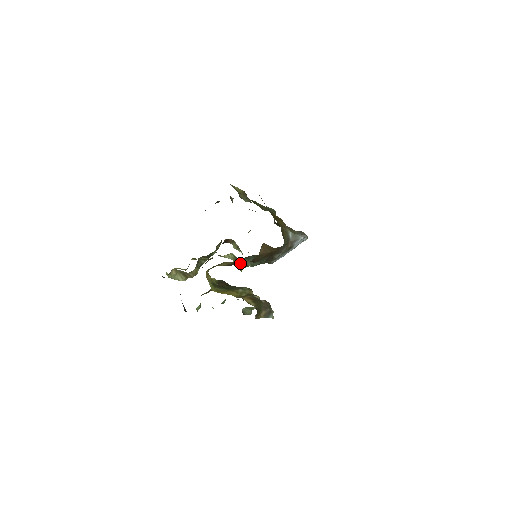
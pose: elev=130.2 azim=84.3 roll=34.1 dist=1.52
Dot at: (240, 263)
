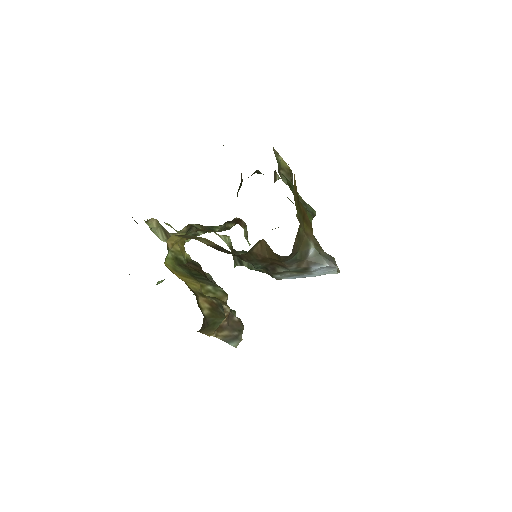
Dot at: occluded
